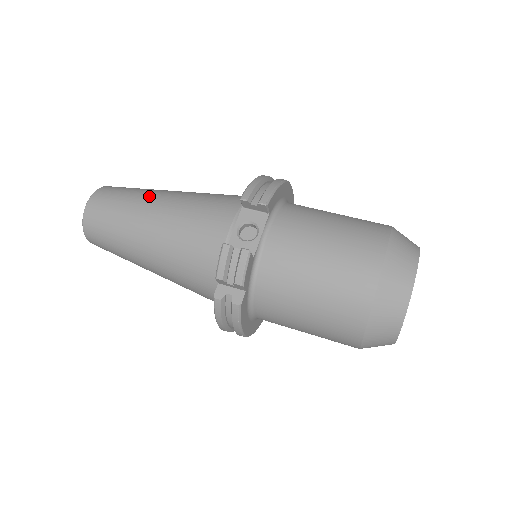
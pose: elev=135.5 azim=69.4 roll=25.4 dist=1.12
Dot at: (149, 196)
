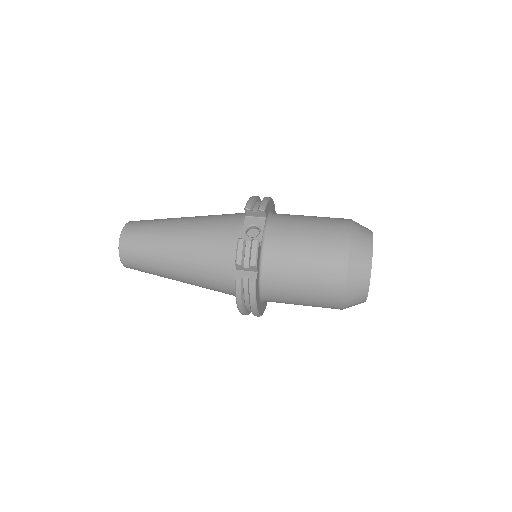
Dot at: (171, 221)
